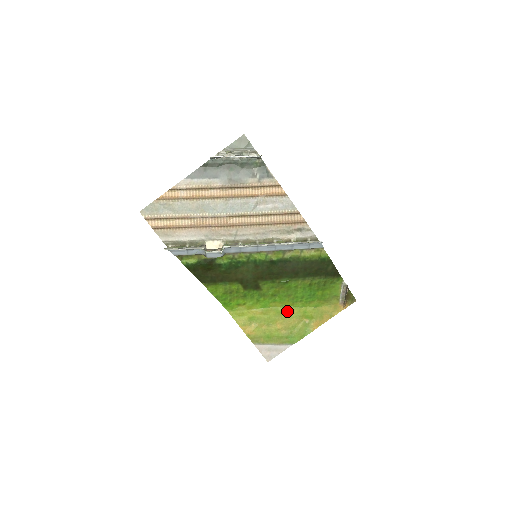
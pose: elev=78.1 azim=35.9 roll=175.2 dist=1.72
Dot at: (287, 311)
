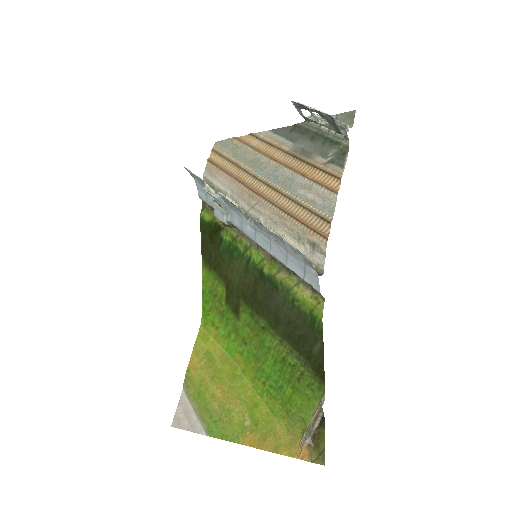
Dot at: (242, 382)
